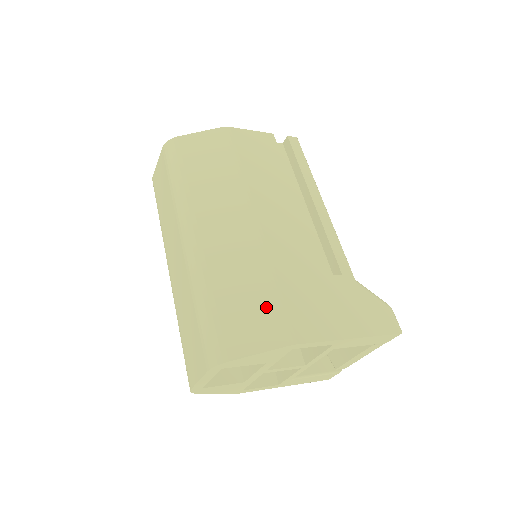
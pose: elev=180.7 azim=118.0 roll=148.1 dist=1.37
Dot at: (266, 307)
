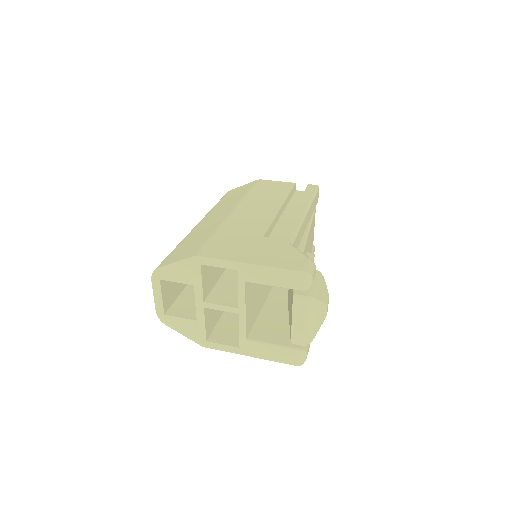
Dot at: (200, 243)
